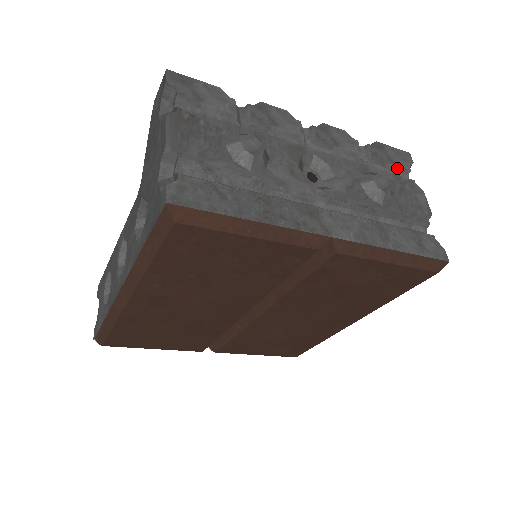
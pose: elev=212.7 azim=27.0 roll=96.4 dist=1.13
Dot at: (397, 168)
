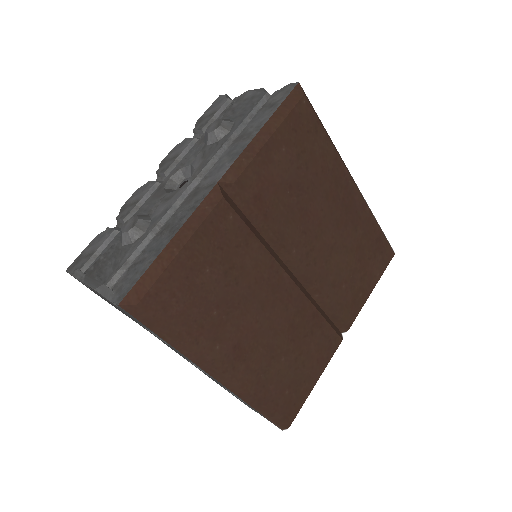
Dot at: (221, 110)
